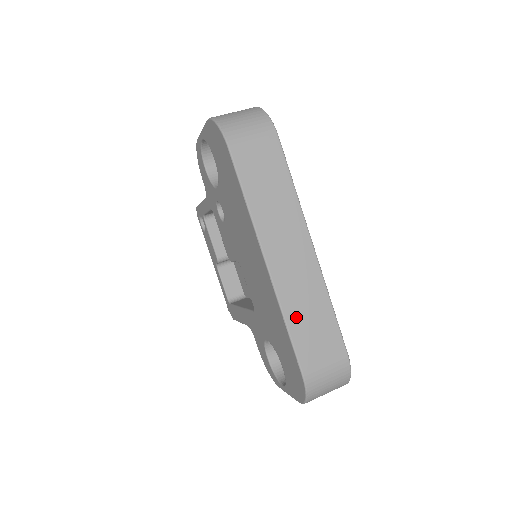
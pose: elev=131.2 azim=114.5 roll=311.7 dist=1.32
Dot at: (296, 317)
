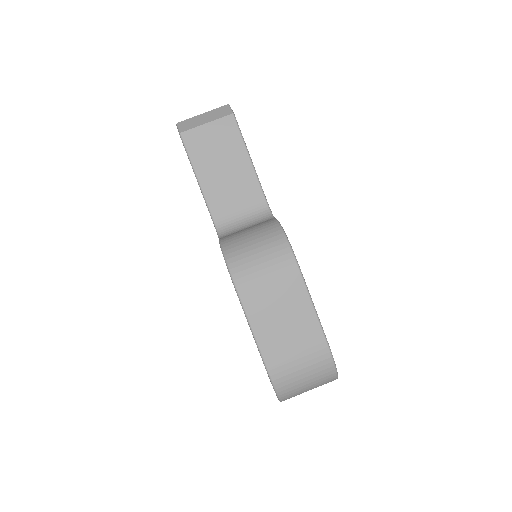
Dot at: occluded
